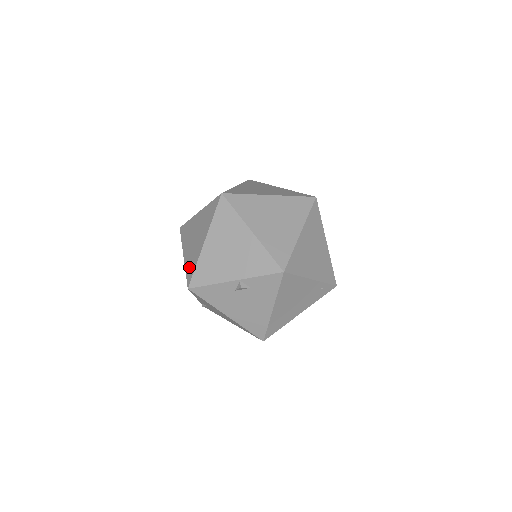
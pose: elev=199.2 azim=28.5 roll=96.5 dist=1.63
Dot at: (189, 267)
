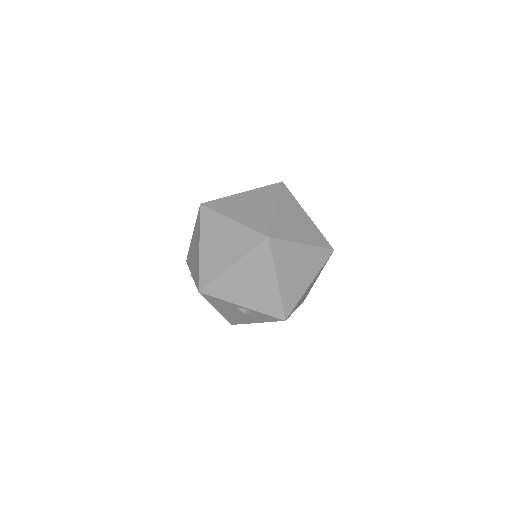
Dot at: (205, 270)
